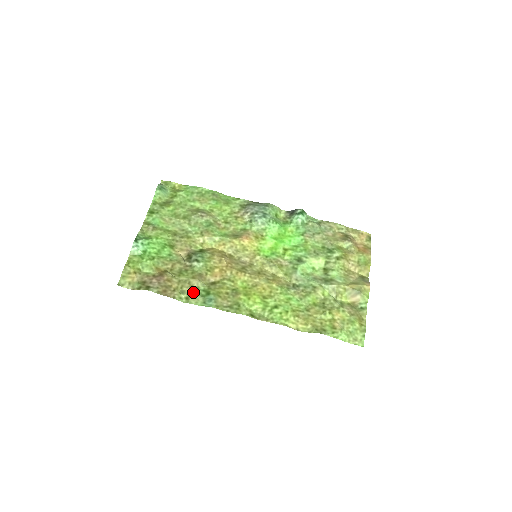
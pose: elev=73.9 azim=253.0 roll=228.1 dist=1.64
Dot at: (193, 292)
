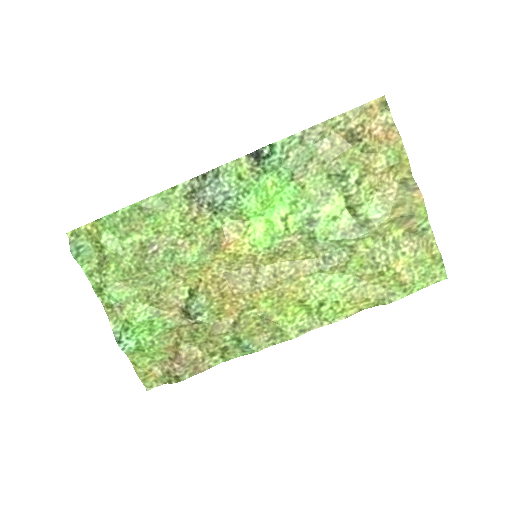
Dot at: (223, 349)
